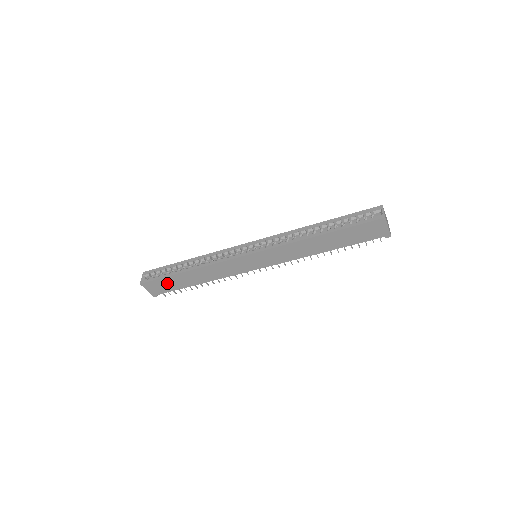
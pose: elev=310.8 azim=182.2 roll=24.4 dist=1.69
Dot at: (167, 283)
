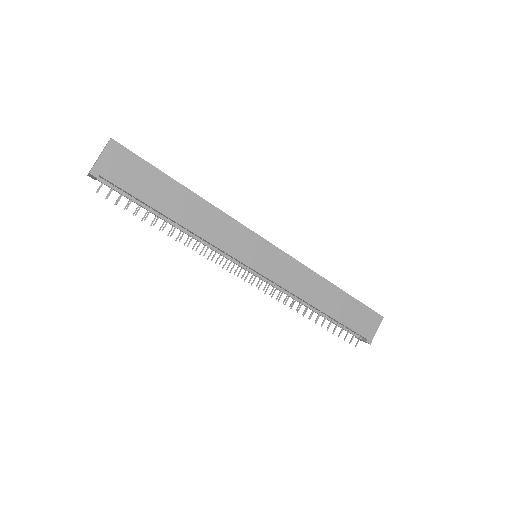
Dot at: (142, 176)
